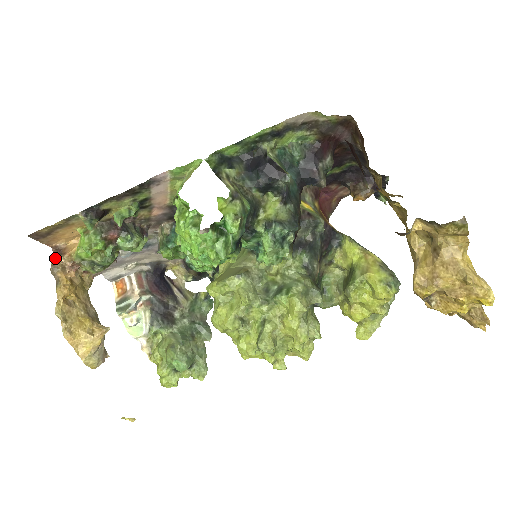
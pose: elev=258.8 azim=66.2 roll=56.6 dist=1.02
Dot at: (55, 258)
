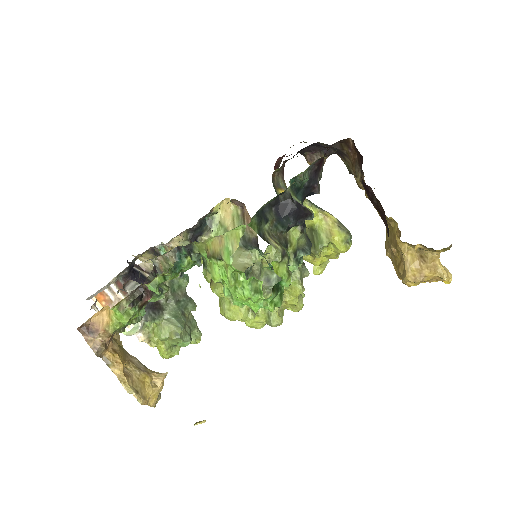
Dot at: (90, 339)
